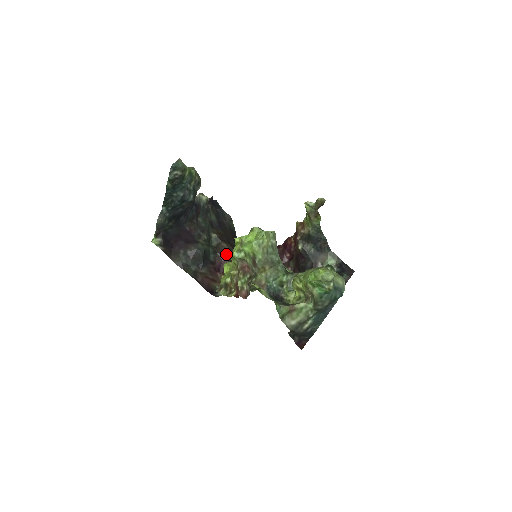
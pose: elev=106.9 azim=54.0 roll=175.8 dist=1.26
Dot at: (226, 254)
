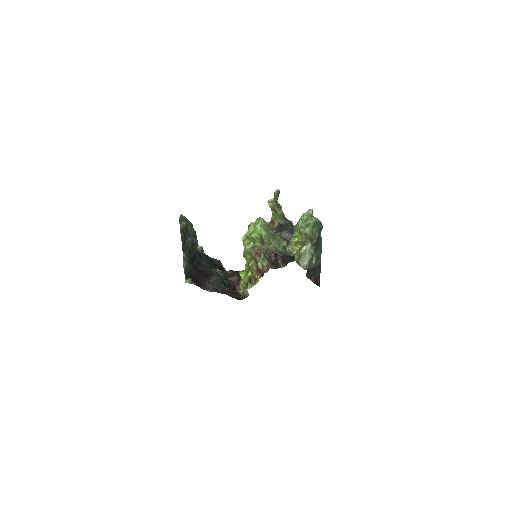
Dot at: (233, 276)
